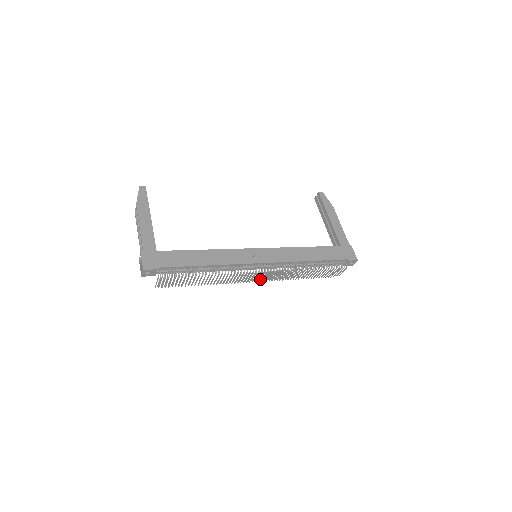
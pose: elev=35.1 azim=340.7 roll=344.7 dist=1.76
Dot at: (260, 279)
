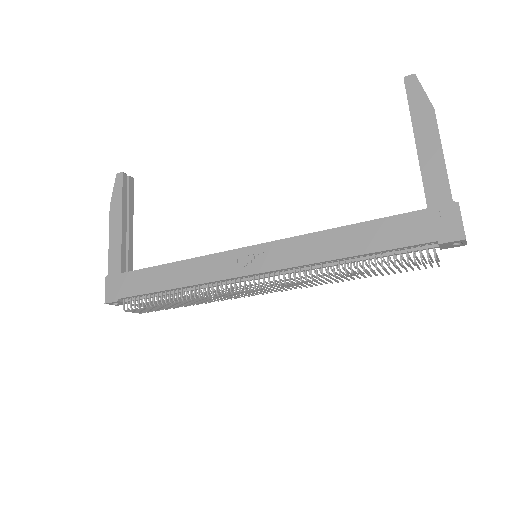
Dot at: occluded
